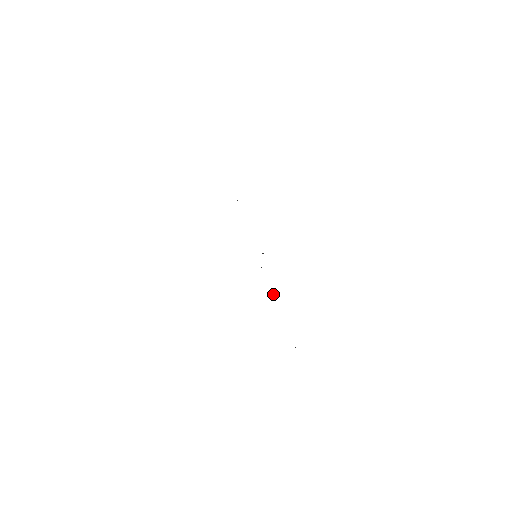
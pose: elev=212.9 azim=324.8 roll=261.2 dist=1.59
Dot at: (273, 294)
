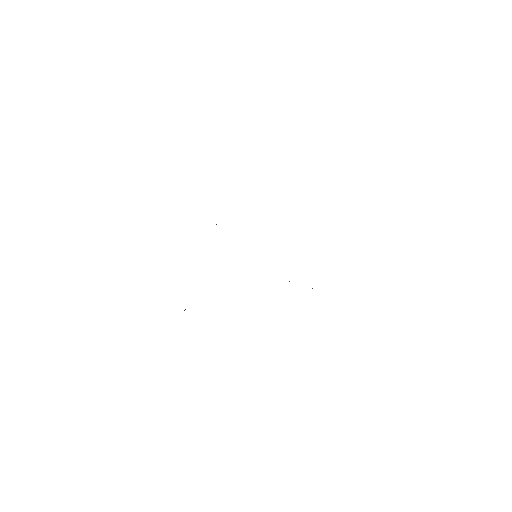
Dot at: occluded
